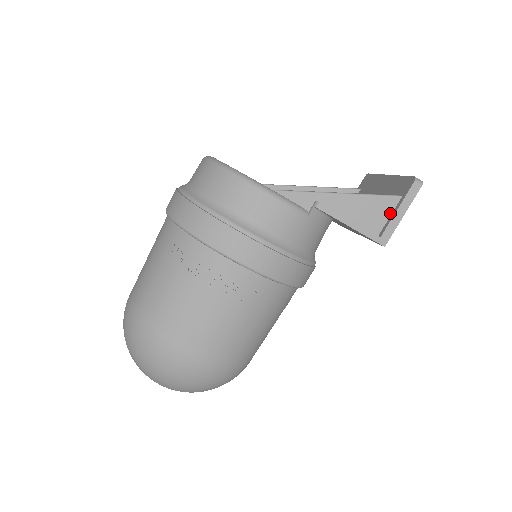
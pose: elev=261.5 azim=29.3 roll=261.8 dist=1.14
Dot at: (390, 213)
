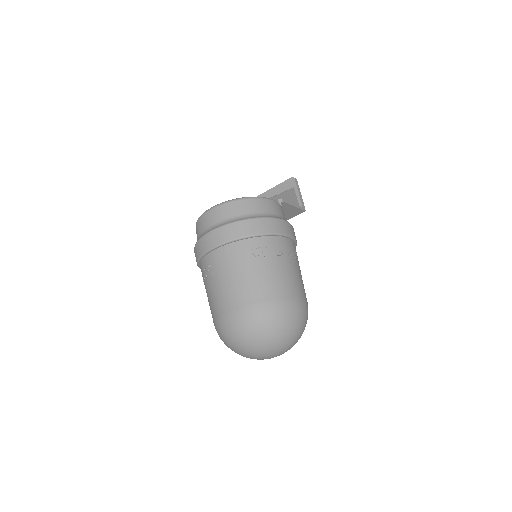
Dot at: (296, 196)
